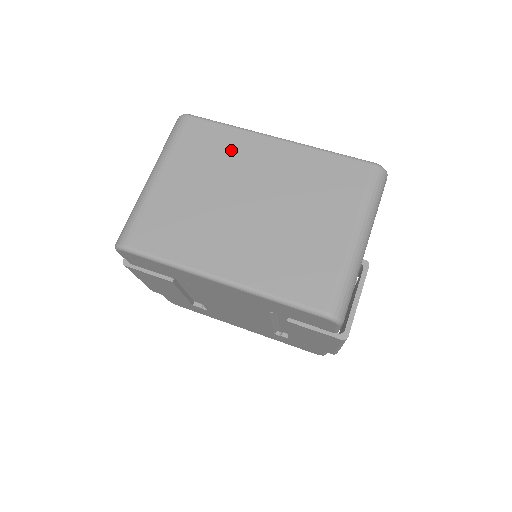
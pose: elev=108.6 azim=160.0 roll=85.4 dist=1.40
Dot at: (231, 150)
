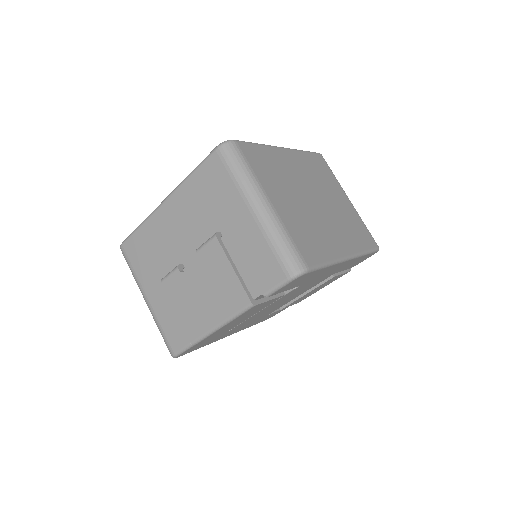
Dot at: (277, 164)
